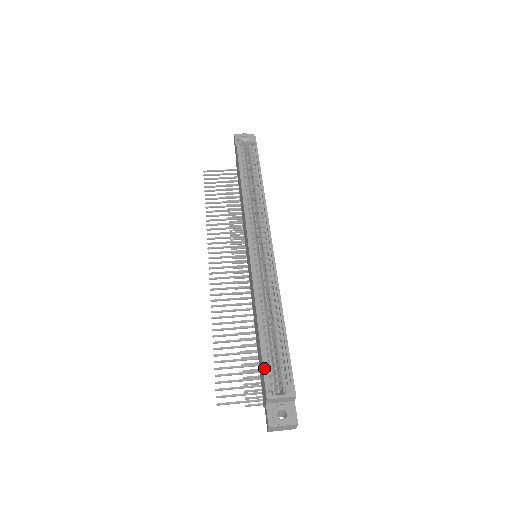
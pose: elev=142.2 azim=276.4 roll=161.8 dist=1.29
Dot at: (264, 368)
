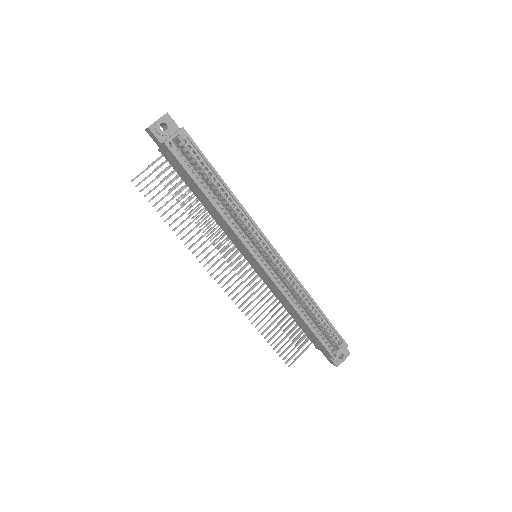
Dot at: (324, 345)
